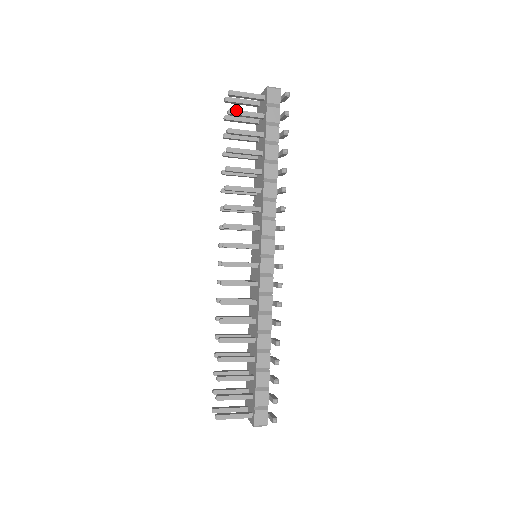
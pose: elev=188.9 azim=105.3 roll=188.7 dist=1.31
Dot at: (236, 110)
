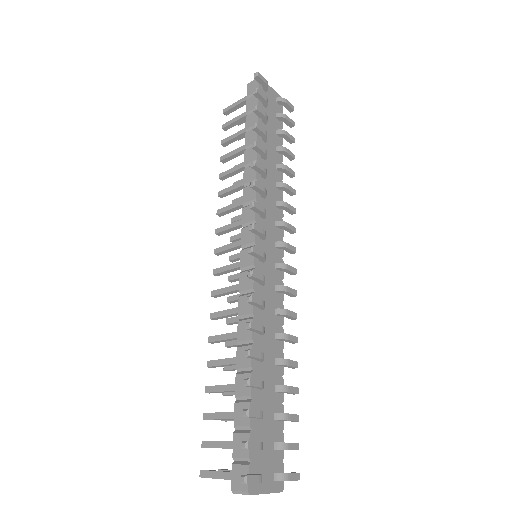
Dot at: (228, 122)
